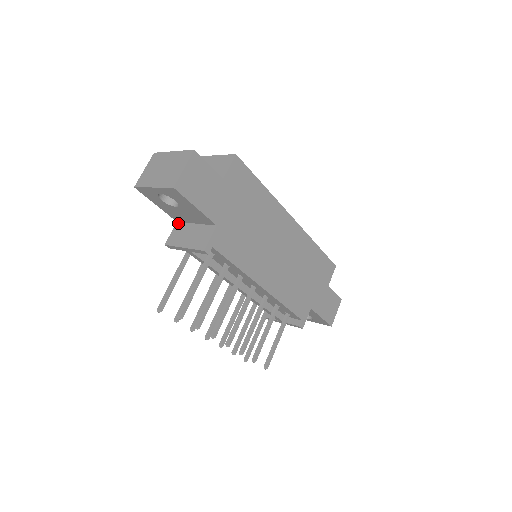
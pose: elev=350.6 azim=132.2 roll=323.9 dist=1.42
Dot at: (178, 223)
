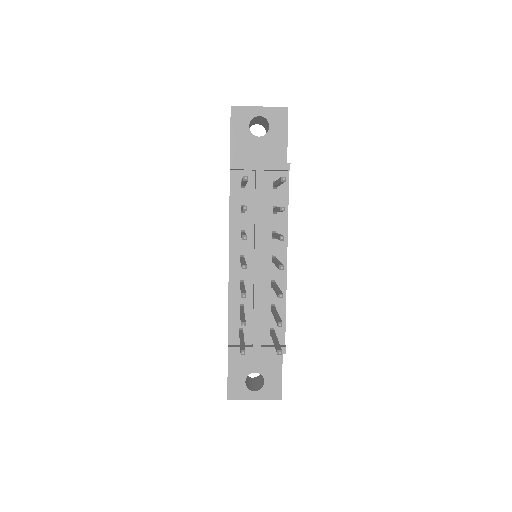
Dot at: occluded
